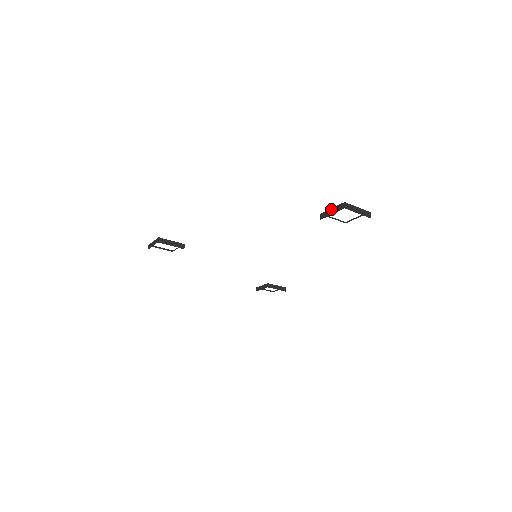
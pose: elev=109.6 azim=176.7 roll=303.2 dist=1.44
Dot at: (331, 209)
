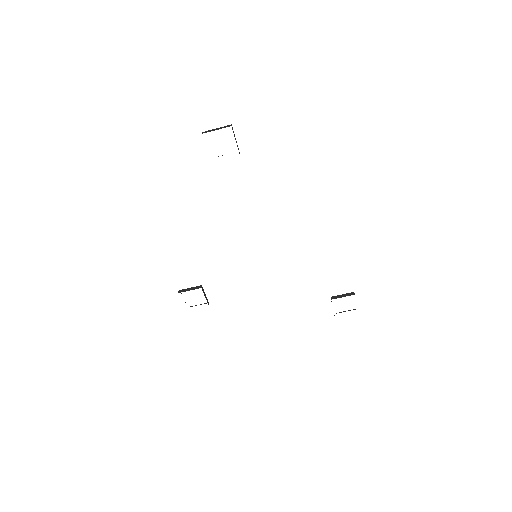
Dot at: occluded
